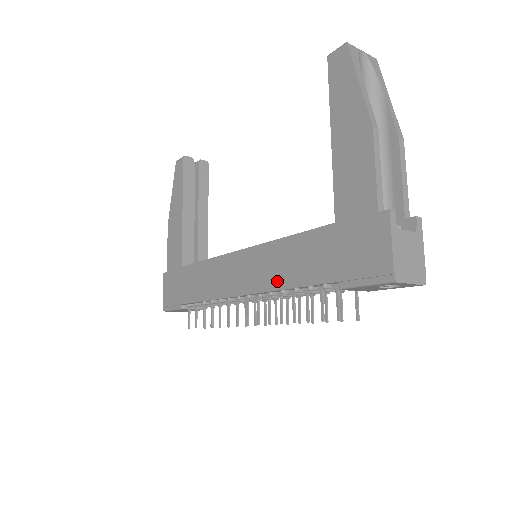
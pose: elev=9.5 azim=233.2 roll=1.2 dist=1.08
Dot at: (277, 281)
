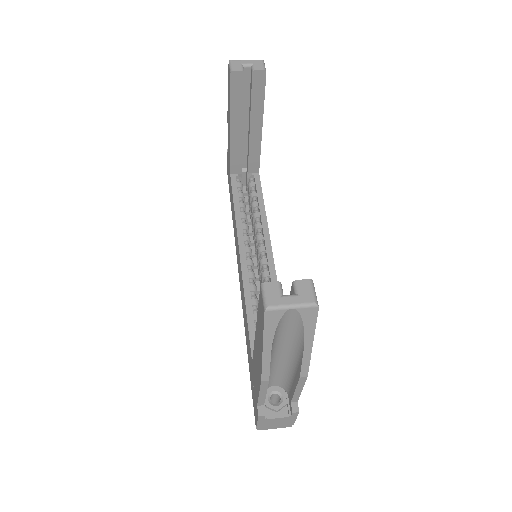
Dot at: (243, 315)
